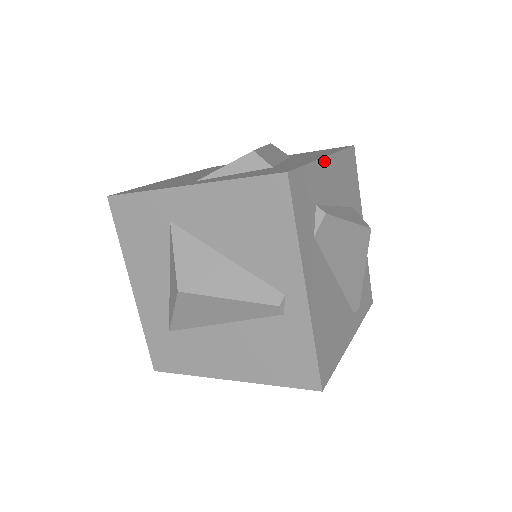
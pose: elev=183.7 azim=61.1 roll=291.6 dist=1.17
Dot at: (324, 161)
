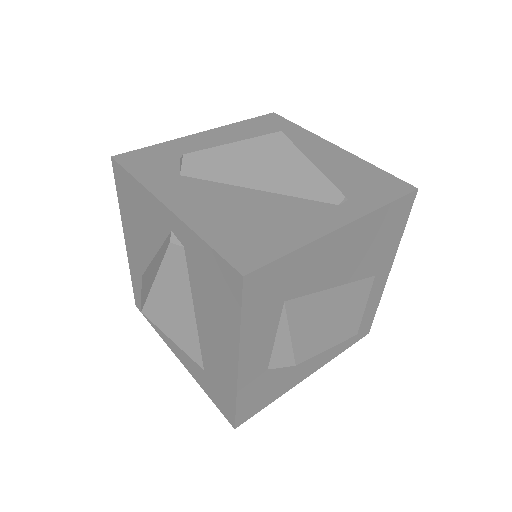
Dot at: (195, 136)
